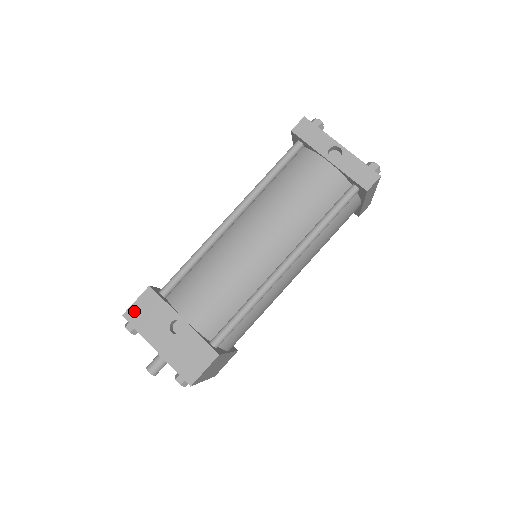
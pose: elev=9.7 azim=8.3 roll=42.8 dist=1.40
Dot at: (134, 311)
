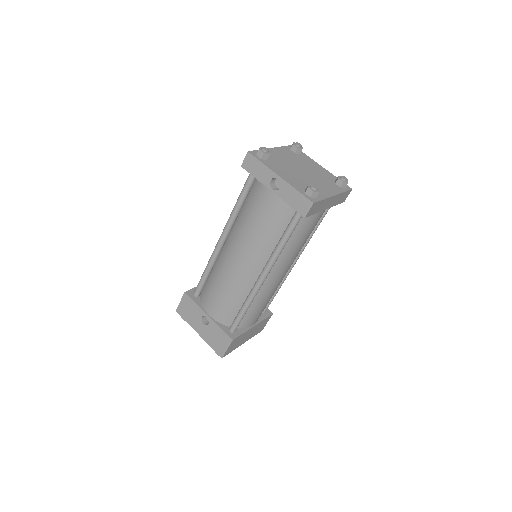
Dot at: (181, 309)
